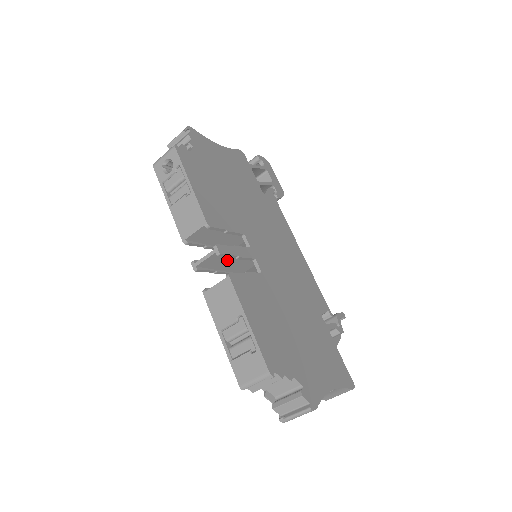
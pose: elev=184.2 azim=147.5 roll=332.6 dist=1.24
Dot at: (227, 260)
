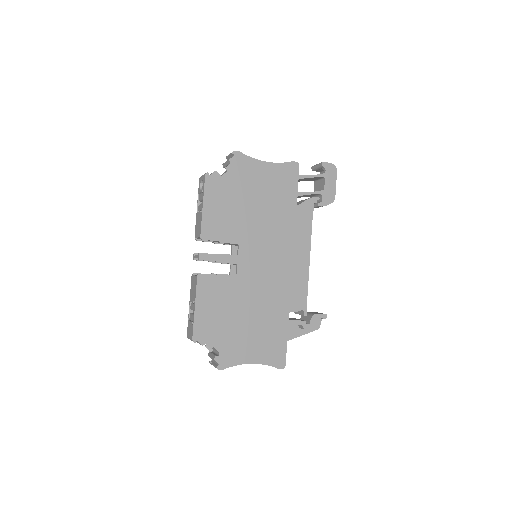
Dot at: occluded
